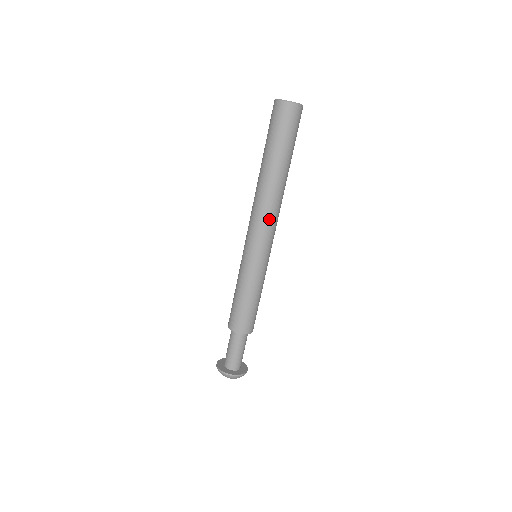
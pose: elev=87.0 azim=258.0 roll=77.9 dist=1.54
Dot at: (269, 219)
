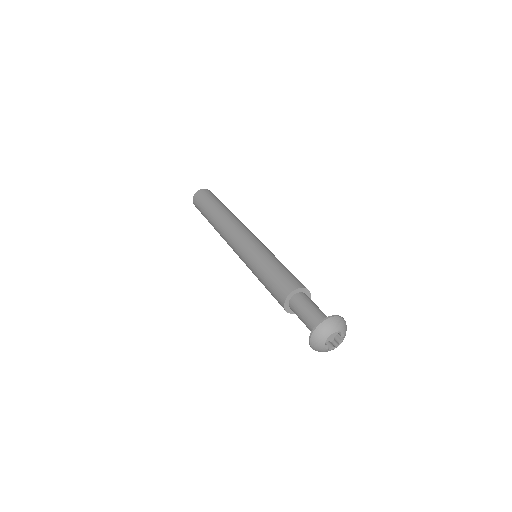
Dot at: (237, 227)
